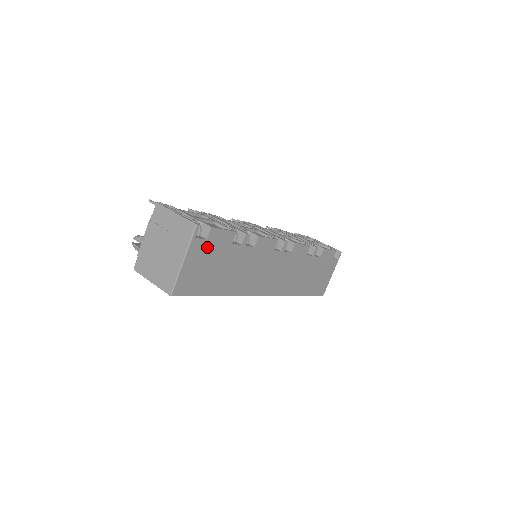
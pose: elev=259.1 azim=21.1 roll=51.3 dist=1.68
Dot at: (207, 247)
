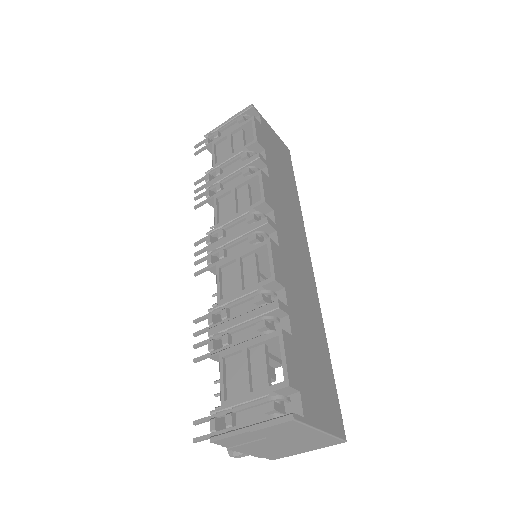
Dot at: (304, 388)
